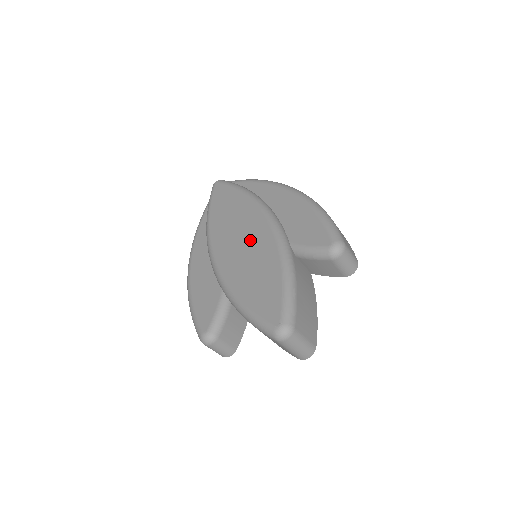
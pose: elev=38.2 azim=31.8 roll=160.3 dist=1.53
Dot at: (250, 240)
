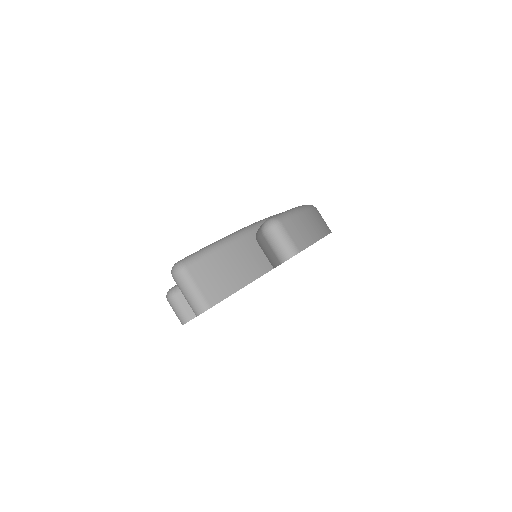
Dot at: occluded
